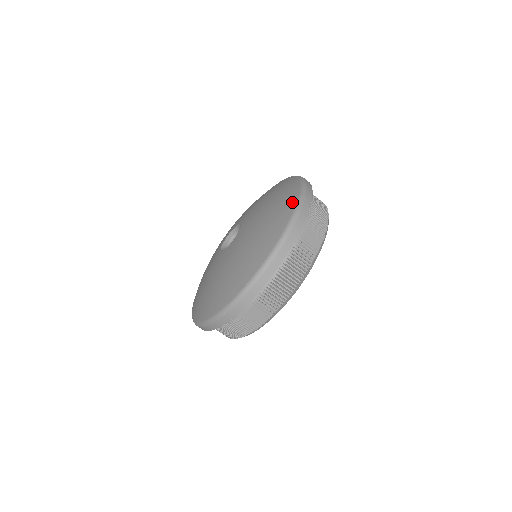
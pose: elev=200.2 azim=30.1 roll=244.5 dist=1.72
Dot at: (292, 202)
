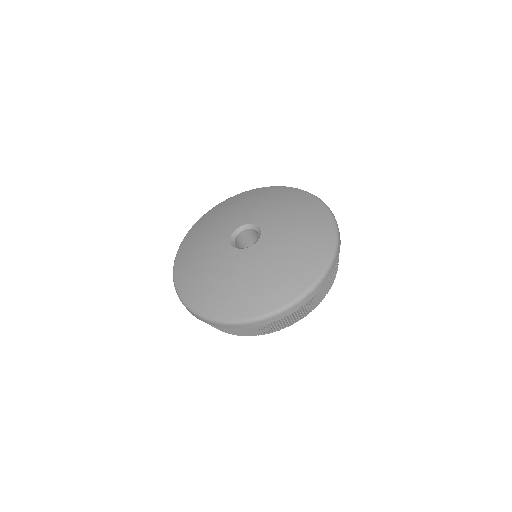
Dot at: (322, 261)
